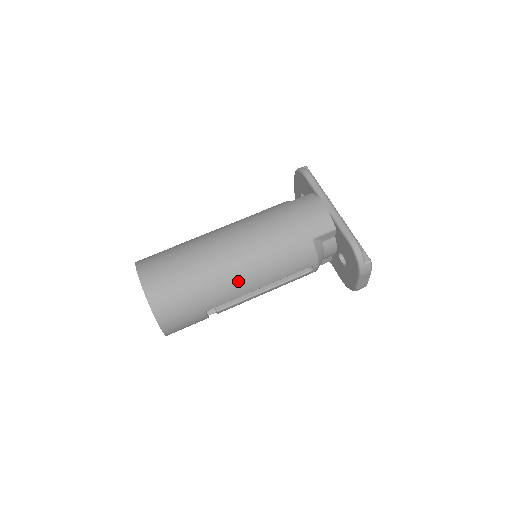
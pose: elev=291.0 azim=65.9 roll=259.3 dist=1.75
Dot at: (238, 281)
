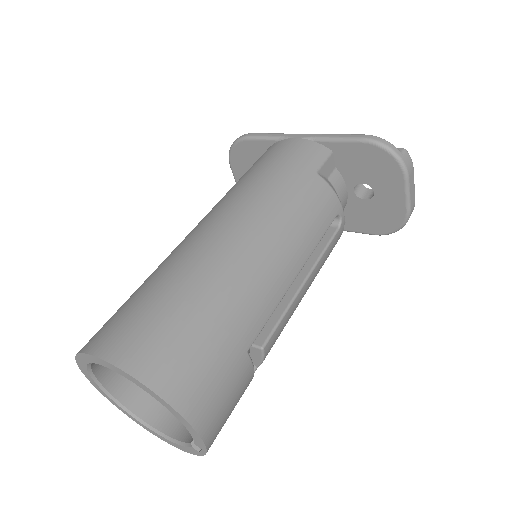
Dot at: (264, 270)
